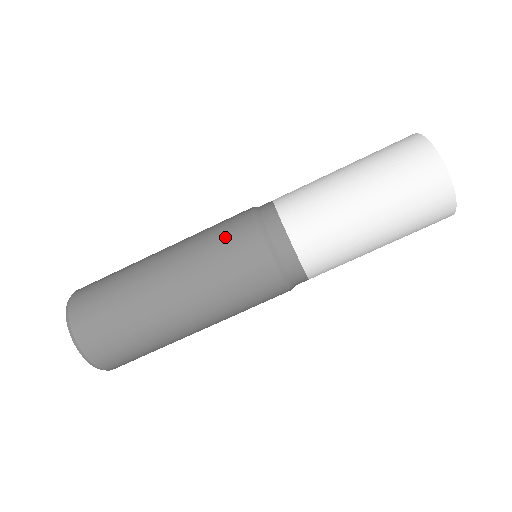
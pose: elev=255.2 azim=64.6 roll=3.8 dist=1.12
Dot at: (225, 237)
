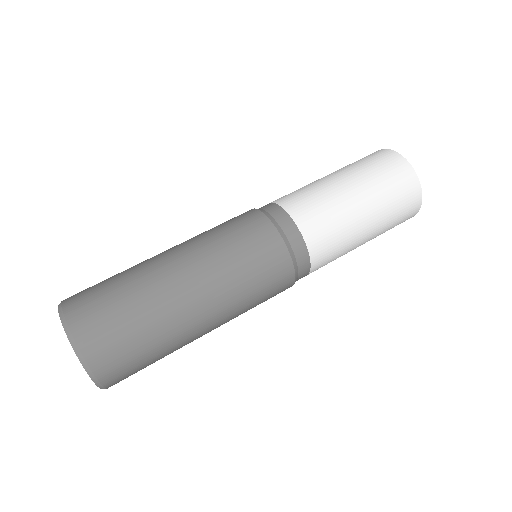
Dot at: occluded
